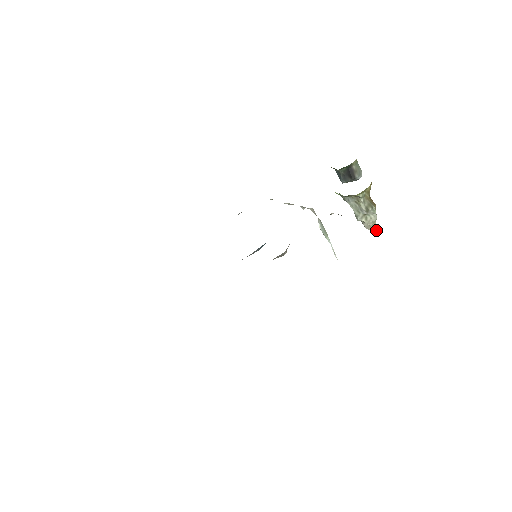
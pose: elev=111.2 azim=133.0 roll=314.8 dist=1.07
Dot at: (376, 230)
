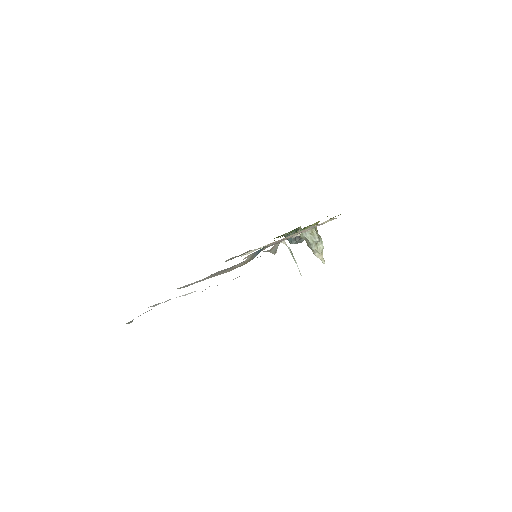
Dot at: (323, 258)
